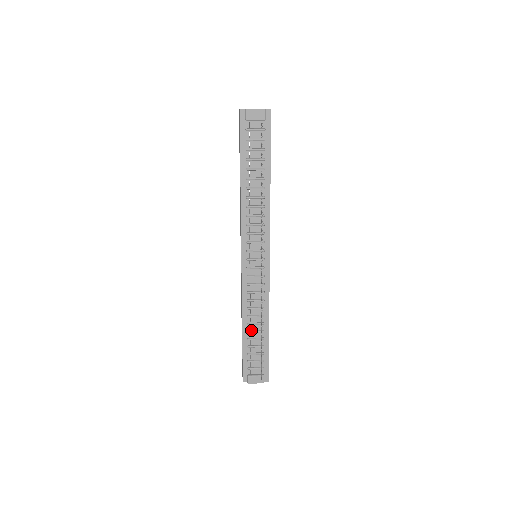
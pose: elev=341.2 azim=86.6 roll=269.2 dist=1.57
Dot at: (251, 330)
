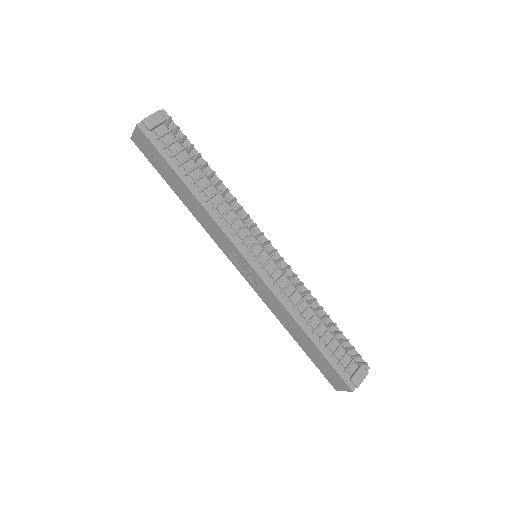
Dot at: (314, 328)
